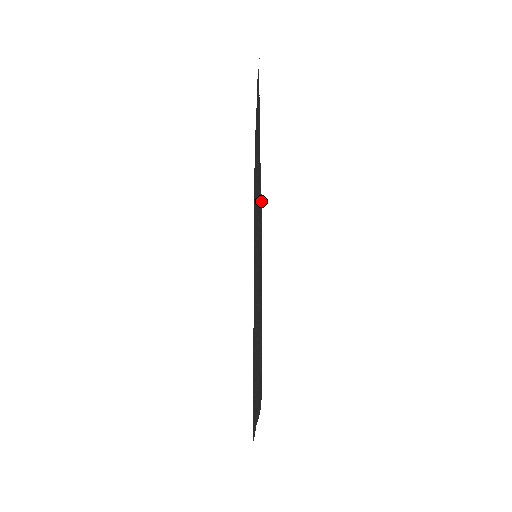
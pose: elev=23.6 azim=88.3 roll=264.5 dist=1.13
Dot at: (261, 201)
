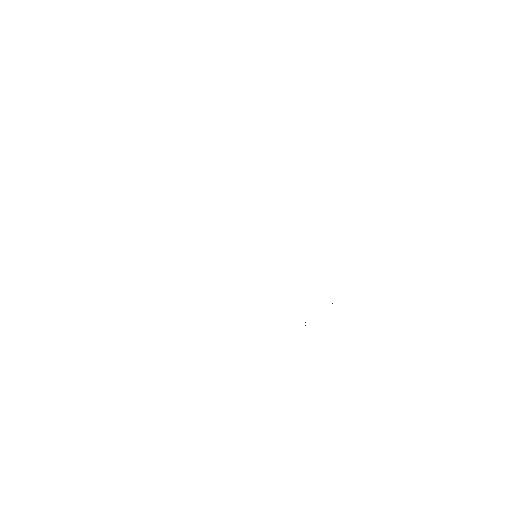
Dot at: occluded
